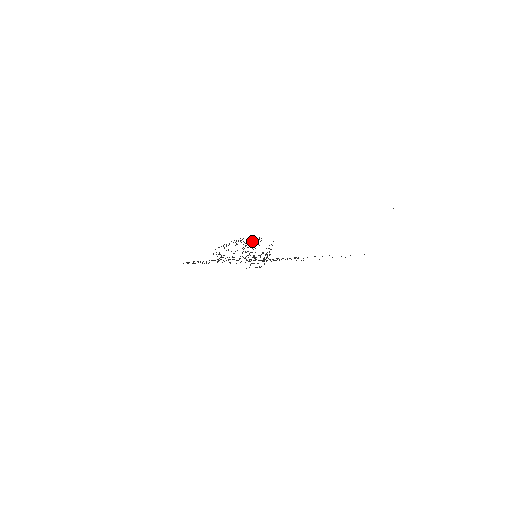
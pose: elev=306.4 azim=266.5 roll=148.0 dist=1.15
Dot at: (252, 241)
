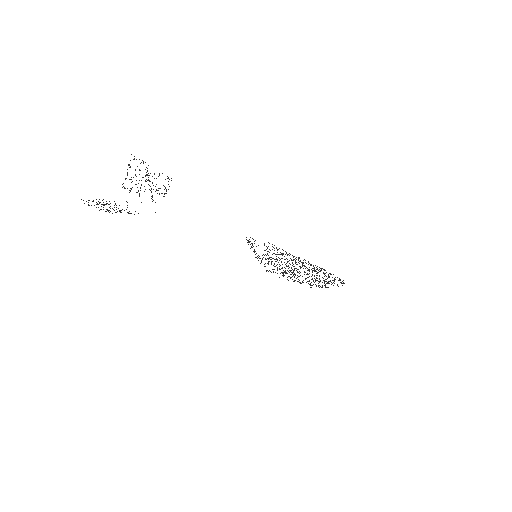
Dot at: (250, 241)
